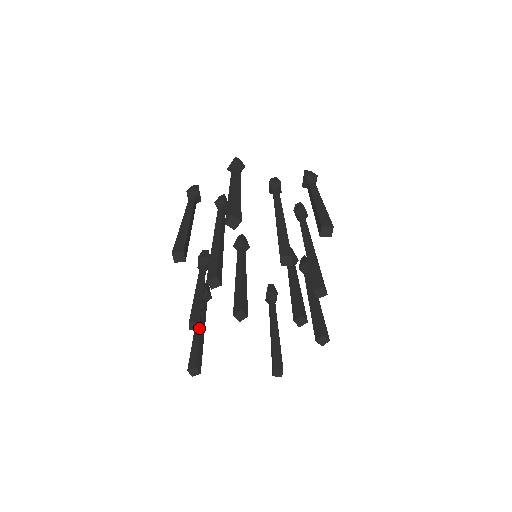
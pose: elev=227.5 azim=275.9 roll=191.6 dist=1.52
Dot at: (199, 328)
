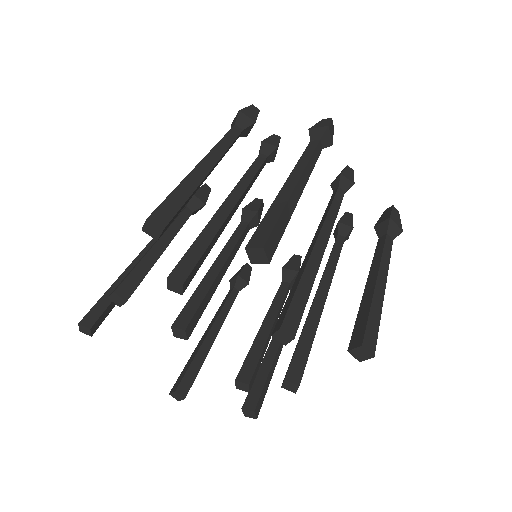
Dot at: (121, 305)
